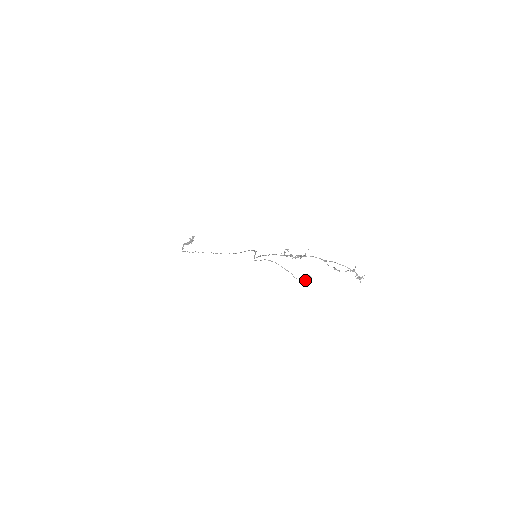
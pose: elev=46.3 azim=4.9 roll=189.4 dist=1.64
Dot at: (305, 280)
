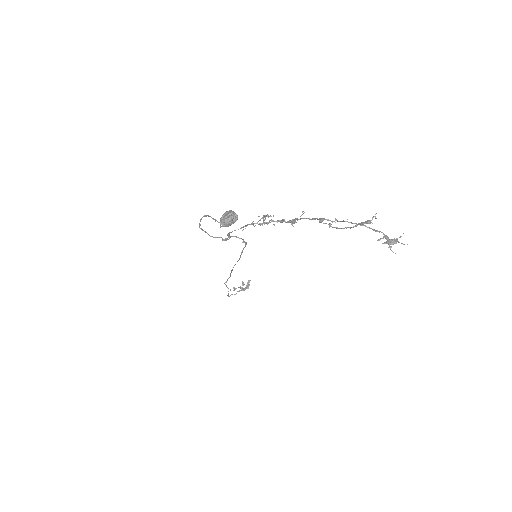
Dot at: (220, 218)
